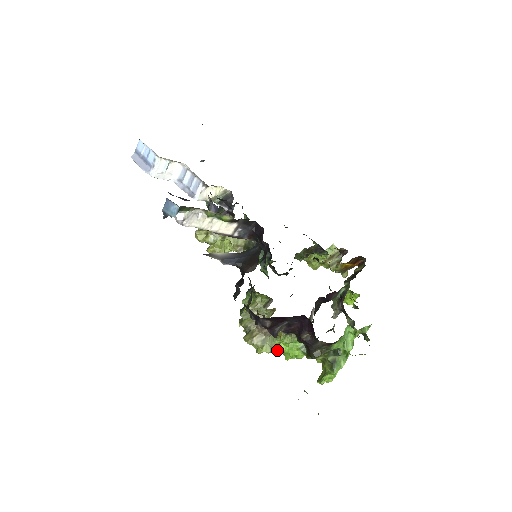
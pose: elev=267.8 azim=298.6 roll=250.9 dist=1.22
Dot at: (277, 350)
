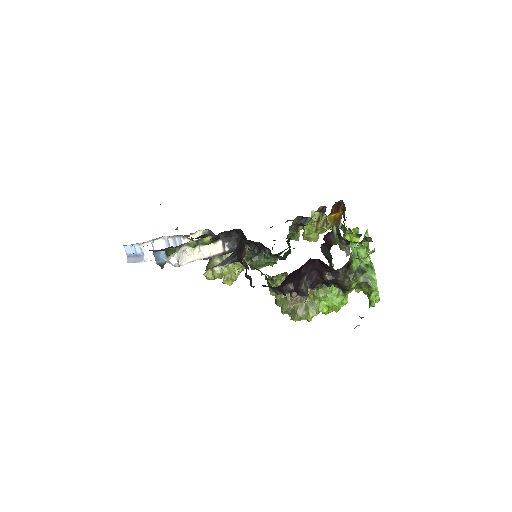
Dot at: (322, 309)
